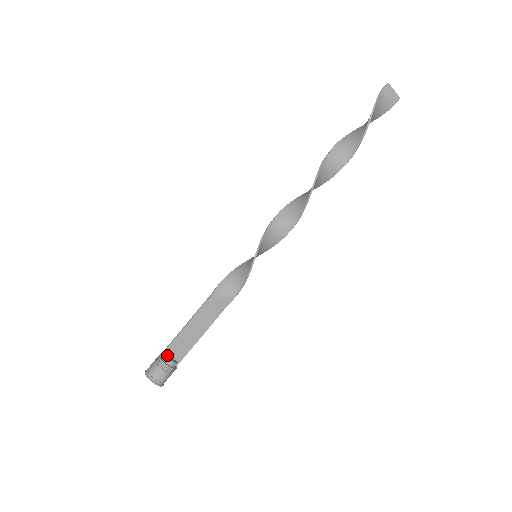
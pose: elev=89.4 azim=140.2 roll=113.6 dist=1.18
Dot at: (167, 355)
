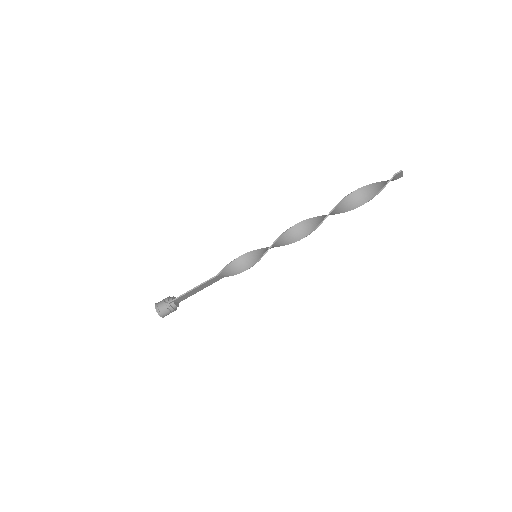
Dot at: (174, 302)
